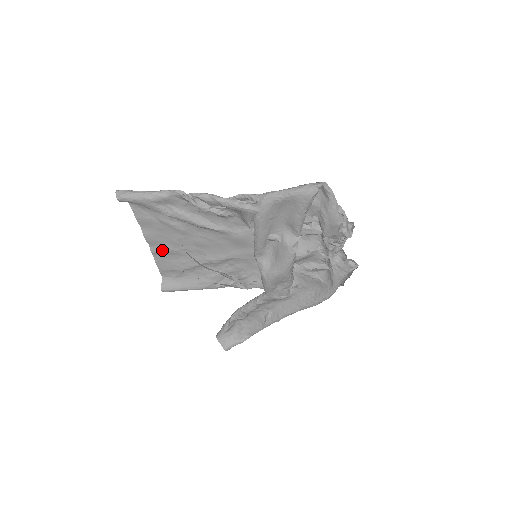
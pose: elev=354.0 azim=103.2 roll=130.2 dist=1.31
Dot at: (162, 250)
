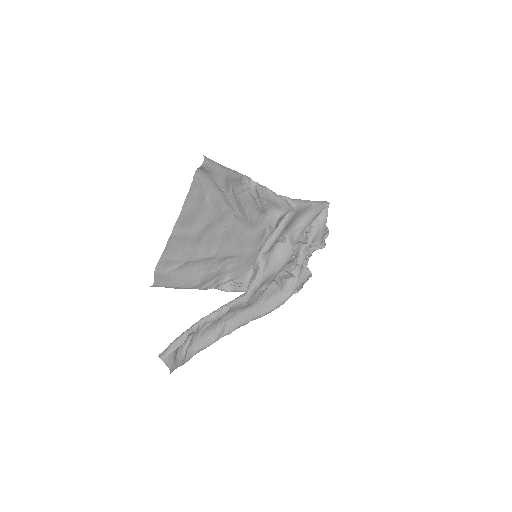
Dot at: (184, 234)
